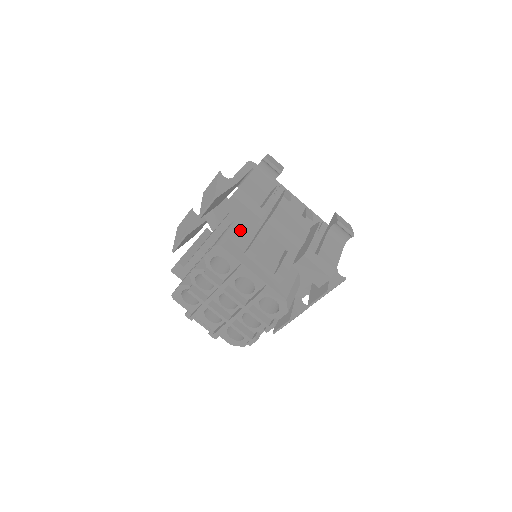
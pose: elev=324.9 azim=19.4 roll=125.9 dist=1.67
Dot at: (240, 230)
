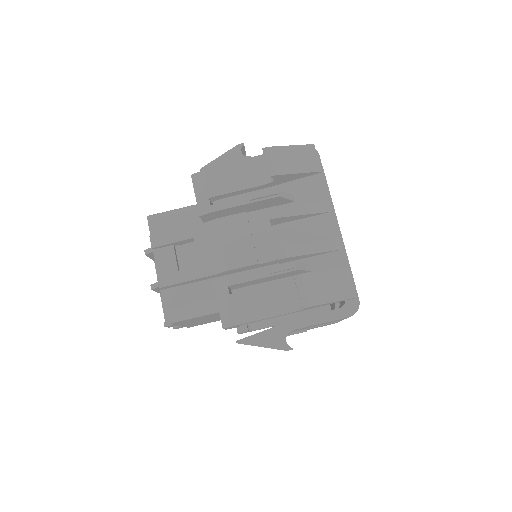
Dot at: (190, 216)
